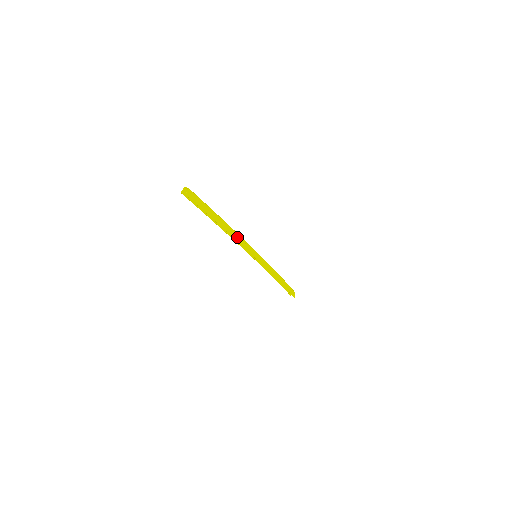
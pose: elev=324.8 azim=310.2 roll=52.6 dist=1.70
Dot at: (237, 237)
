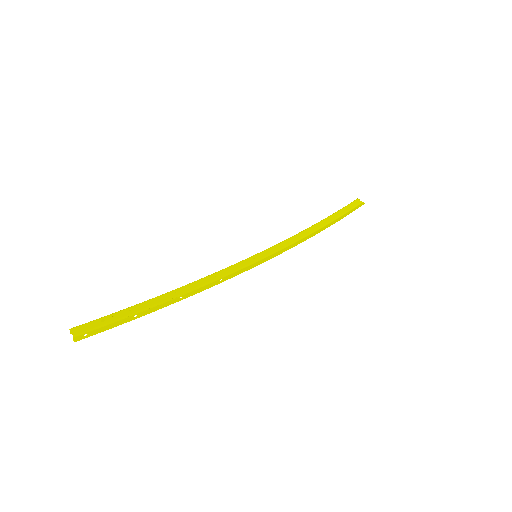
Dot at: (201, 289)
